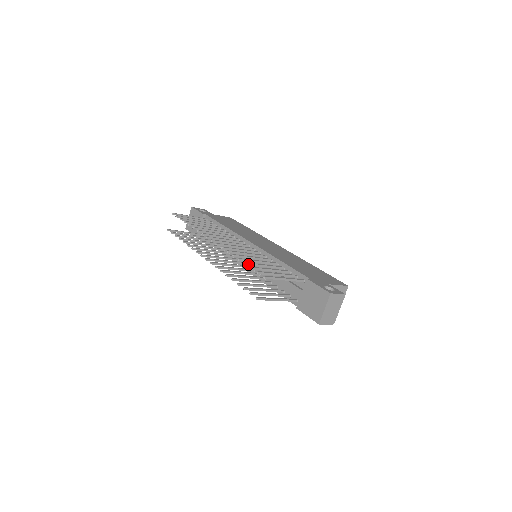
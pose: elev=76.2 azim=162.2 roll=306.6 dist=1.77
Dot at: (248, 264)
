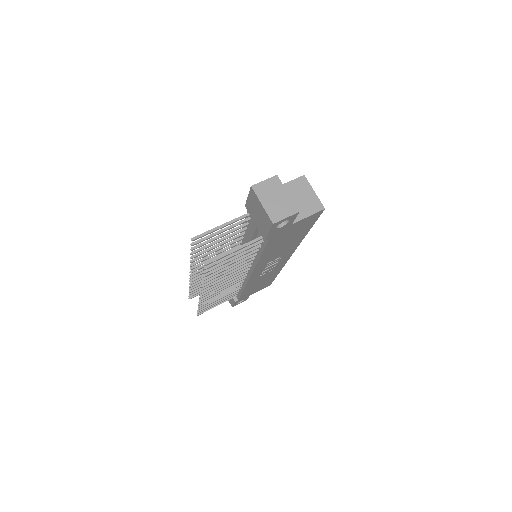
Dot at: (195, 251)
